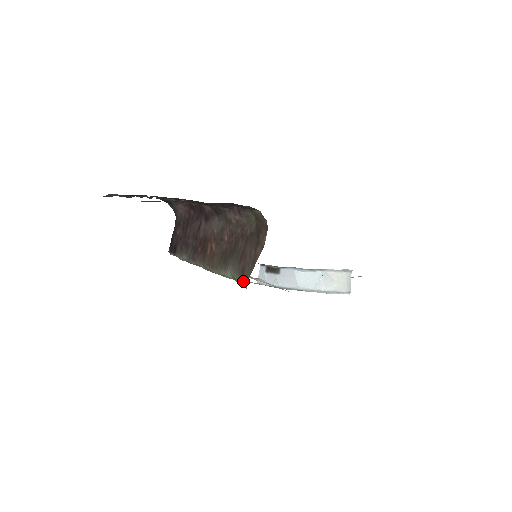
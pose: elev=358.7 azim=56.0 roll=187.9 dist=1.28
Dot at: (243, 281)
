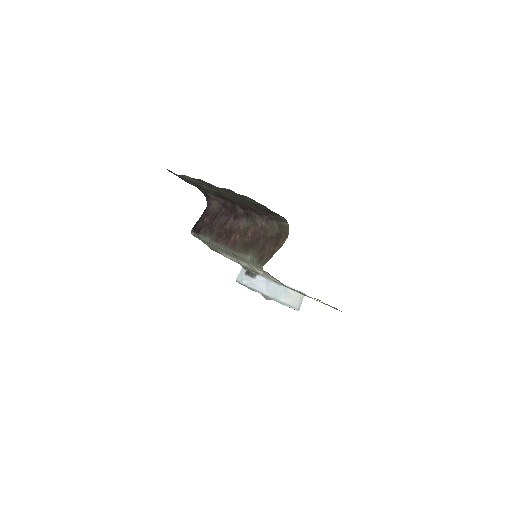
Dot at: (261, 264)
